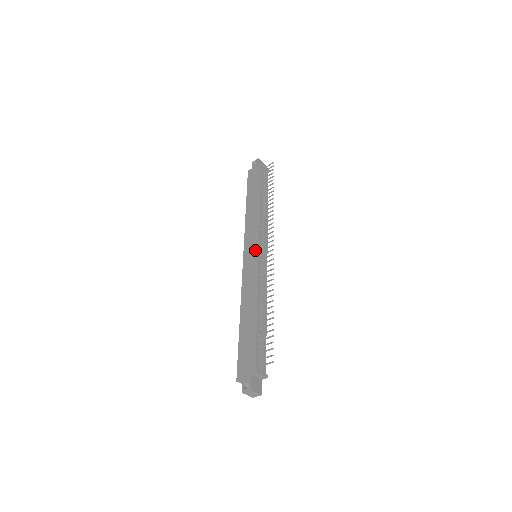
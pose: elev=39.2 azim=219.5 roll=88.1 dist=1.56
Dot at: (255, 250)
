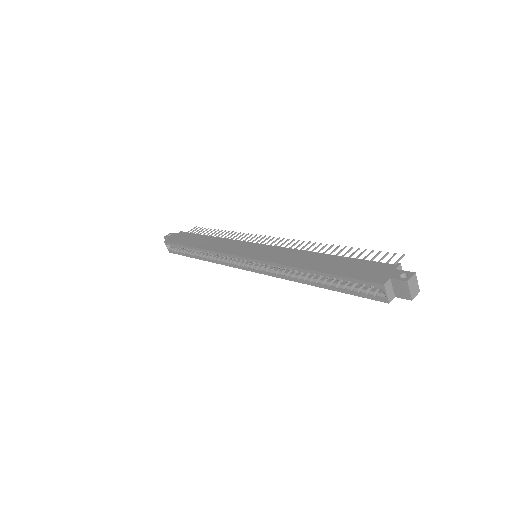
Dot at: (256, 246)
